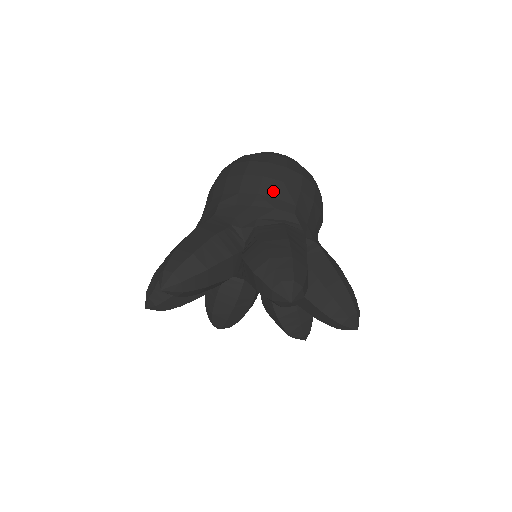
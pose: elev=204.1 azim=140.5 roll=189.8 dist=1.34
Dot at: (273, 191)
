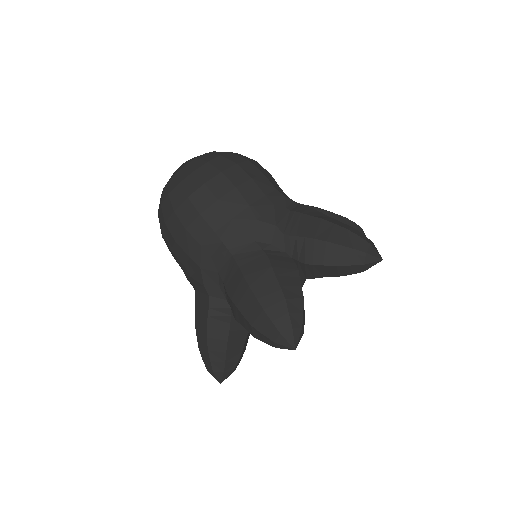
Dot at: (255, 193)
